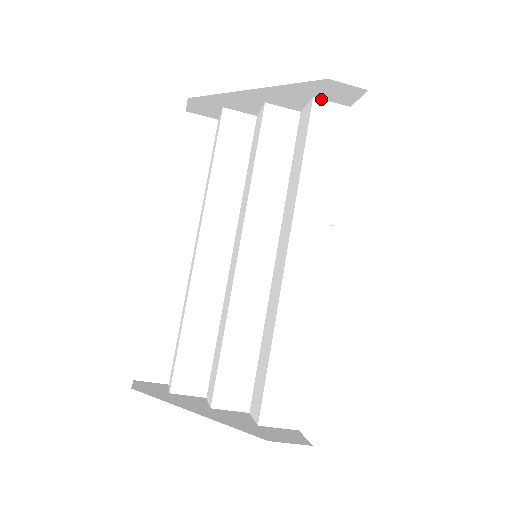
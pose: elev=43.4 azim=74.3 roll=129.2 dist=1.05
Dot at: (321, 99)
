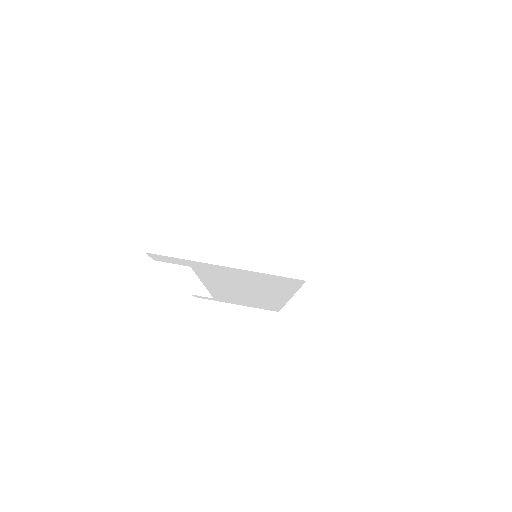
Dot at: occluded
